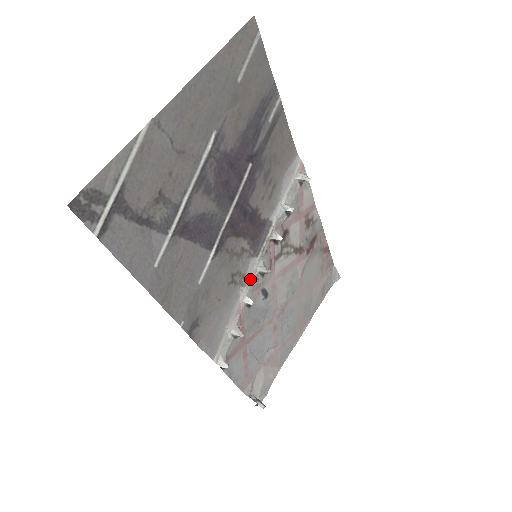
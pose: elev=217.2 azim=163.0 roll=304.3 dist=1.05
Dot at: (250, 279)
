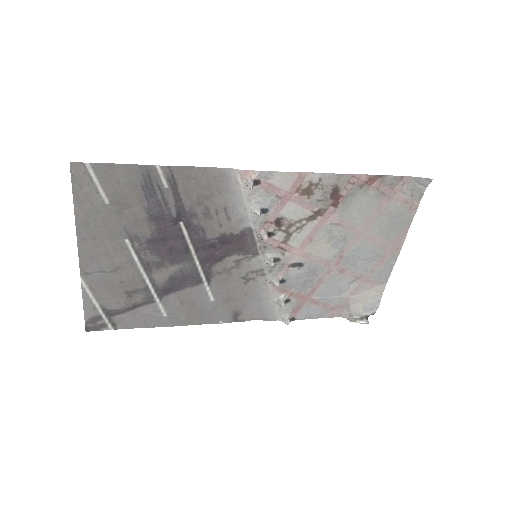
Dot at: (266, 269)
